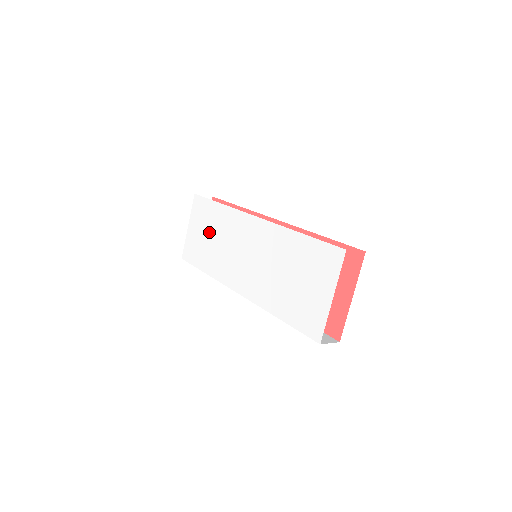
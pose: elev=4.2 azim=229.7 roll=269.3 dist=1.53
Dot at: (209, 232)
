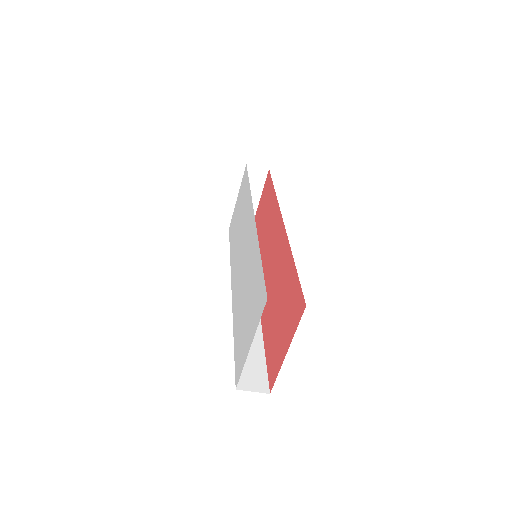
Dot at: (240, 212)
